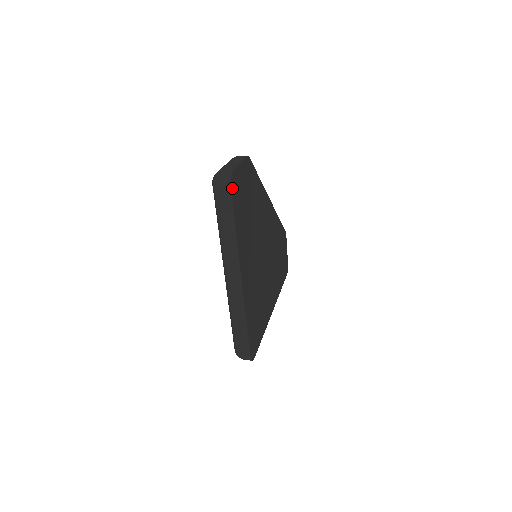
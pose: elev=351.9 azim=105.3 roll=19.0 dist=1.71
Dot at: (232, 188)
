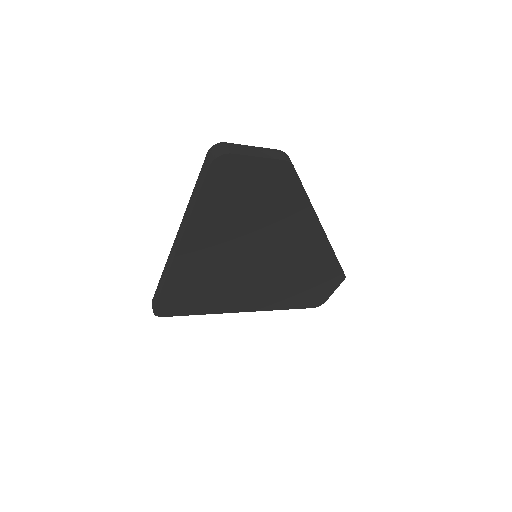
Dot at: (214, 168)
